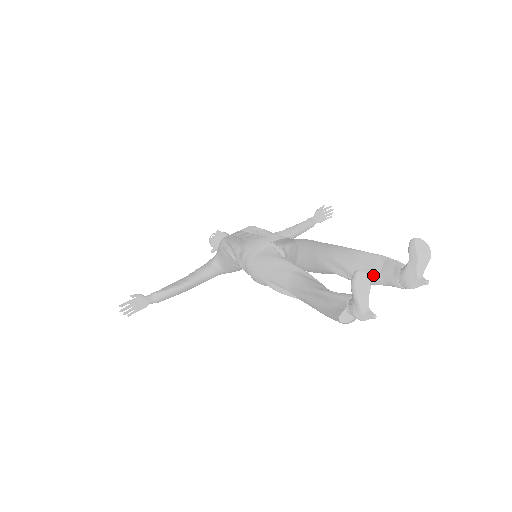
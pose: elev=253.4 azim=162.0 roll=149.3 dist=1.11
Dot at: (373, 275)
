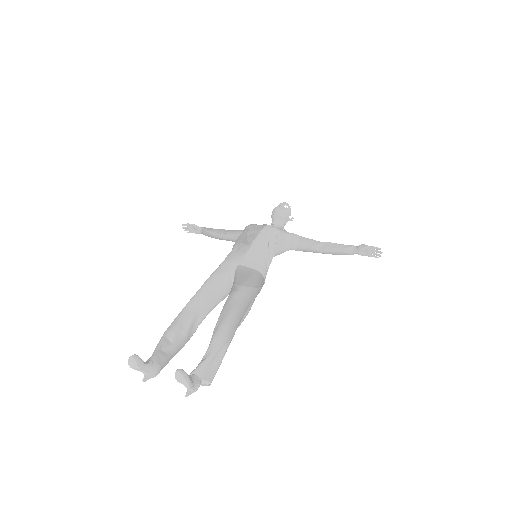
Dot at: (204, 356)
